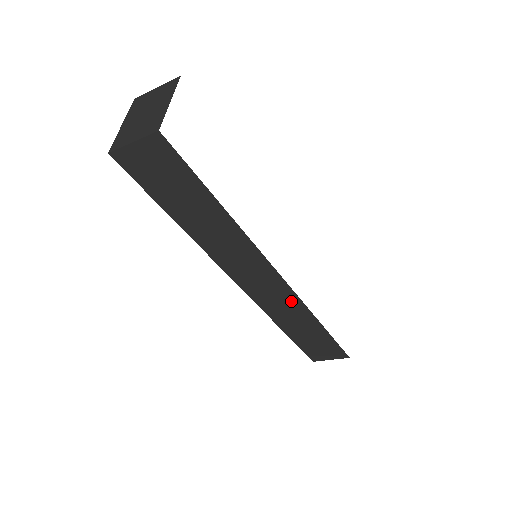
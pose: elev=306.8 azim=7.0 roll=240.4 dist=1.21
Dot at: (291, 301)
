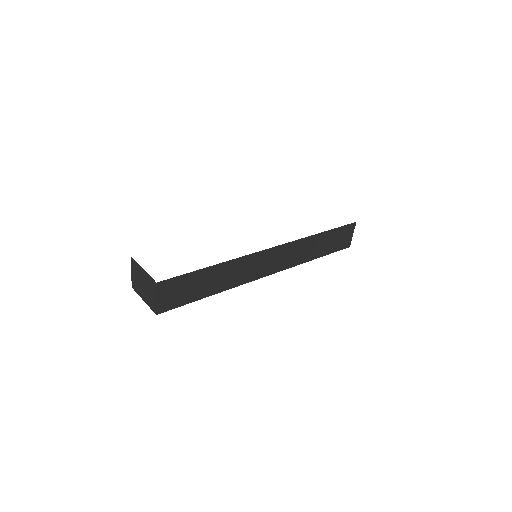
Dot at: (294, 247)
